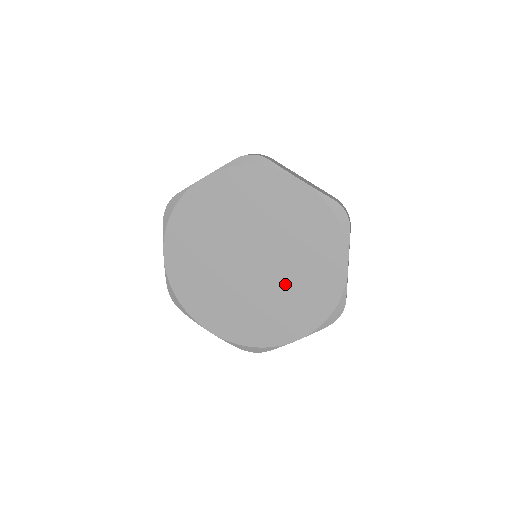
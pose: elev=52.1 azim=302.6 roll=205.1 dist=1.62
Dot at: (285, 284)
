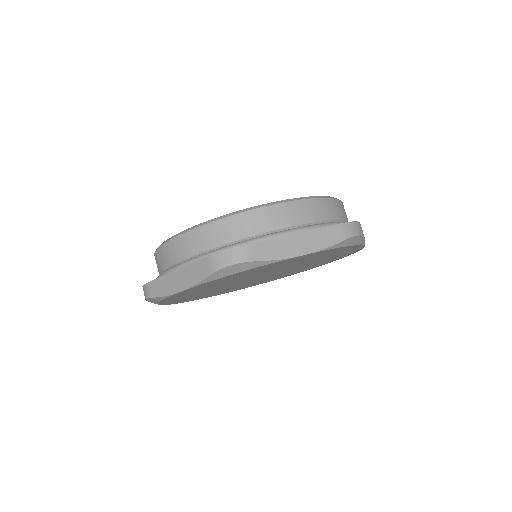
Dot at: (301, 267)
